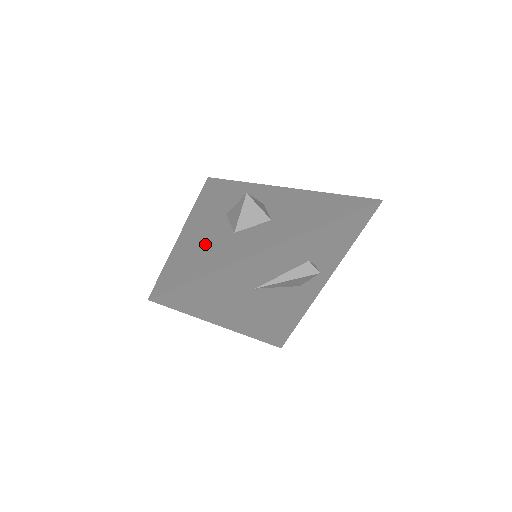
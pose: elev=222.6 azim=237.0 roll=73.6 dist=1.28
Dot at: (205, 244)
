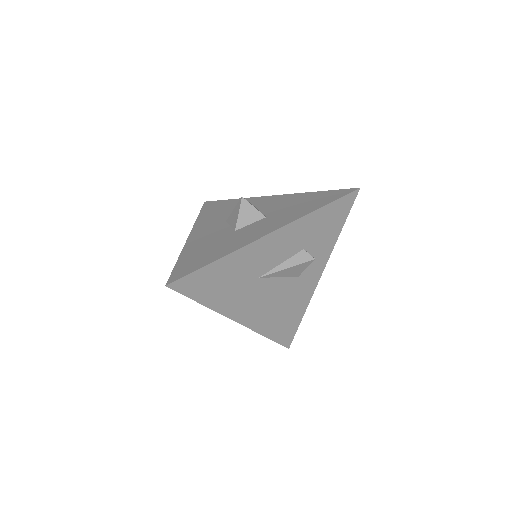
Dot at: (210, 242)
